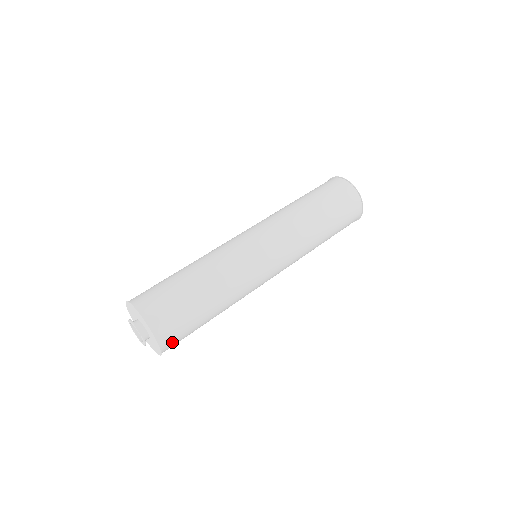
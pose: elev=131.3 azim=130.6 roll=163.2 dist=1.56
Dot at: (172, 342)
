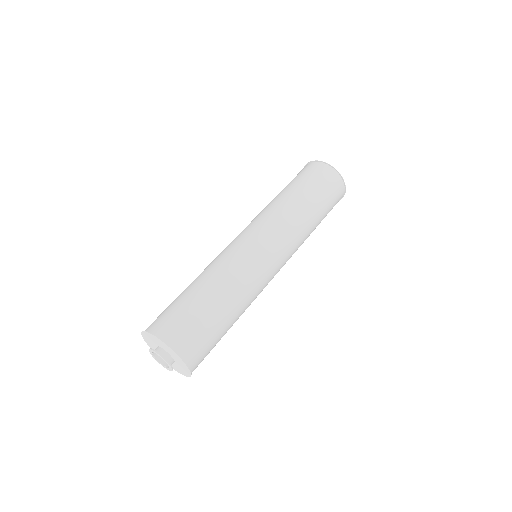
Dot at: occluded
